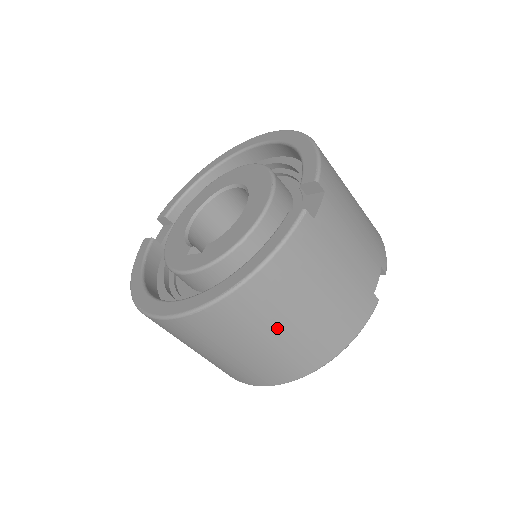
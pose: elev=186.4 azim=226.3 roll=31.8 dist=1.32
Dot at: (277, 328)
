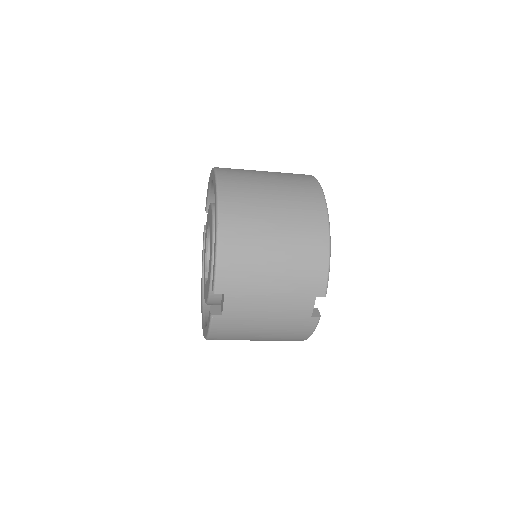
Dot at: occluded
